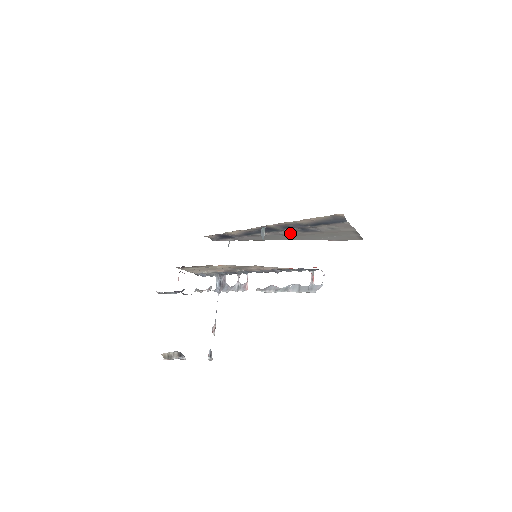
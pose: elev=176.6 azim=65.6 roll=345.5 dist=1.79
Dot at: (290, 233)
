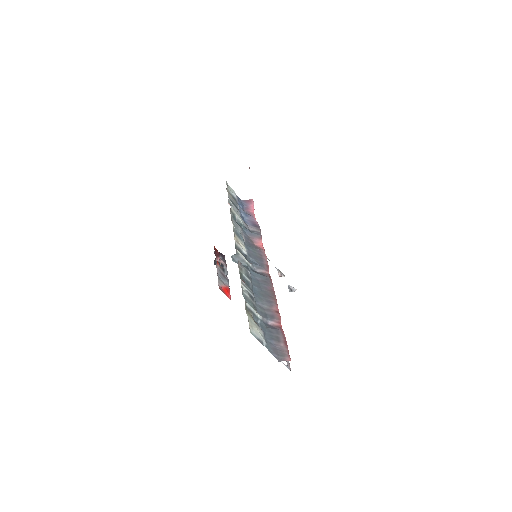
Dot at: occluded
